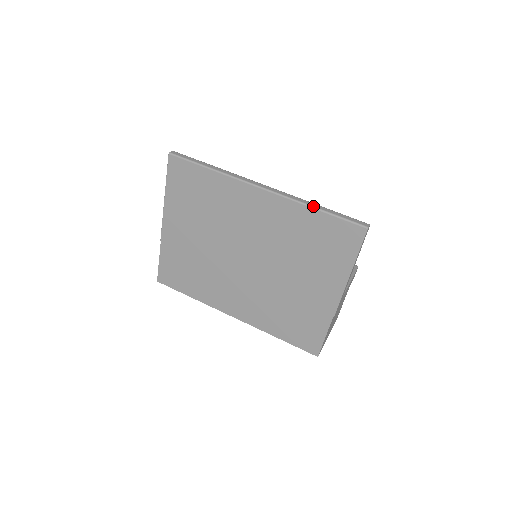
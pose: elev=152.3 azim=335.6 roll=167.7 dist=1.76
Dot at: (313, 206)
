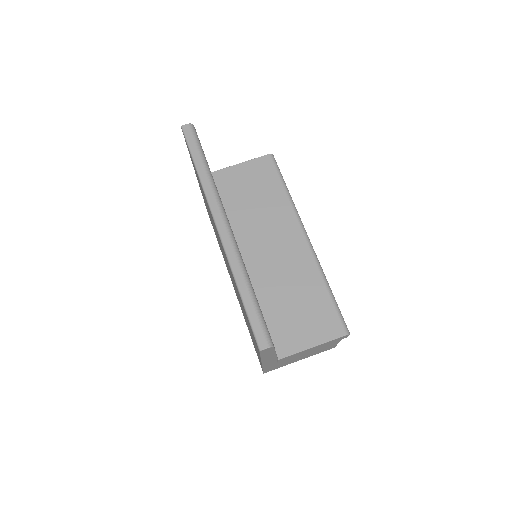
Dot at: (238, 284)
